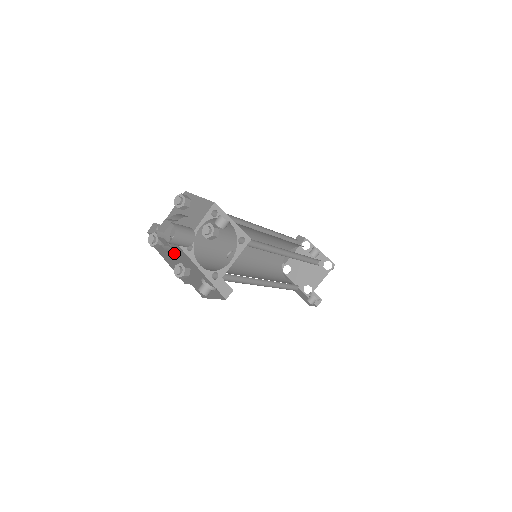
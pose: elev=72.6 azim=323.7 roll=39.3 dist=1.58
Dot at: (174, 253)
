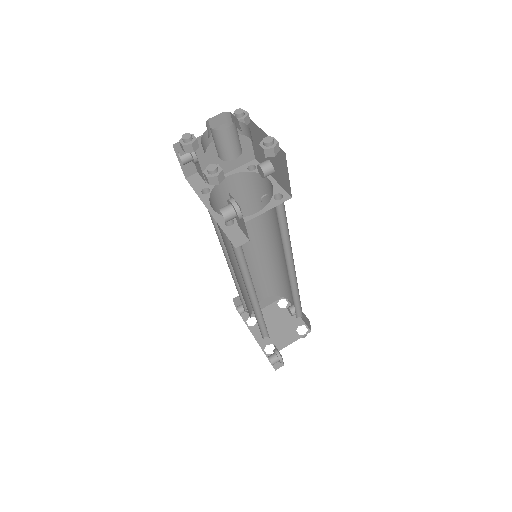
Dot at: occluded
